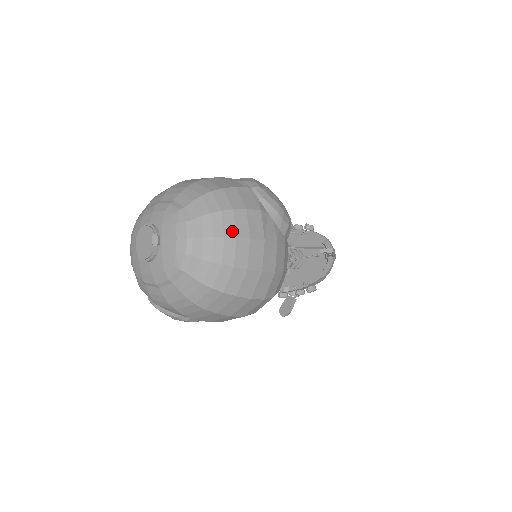
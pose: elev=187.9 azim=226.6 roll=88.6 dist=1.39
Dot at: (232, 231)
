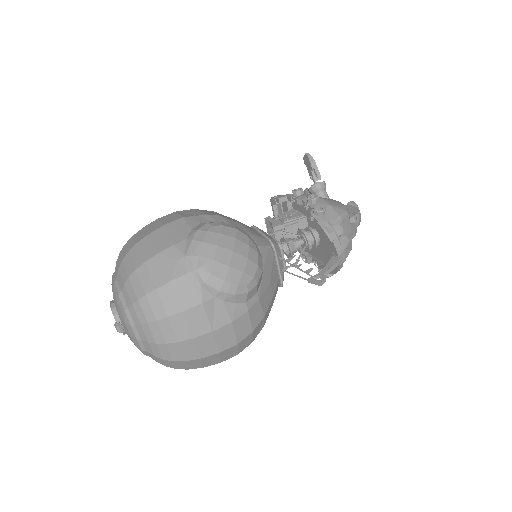
Dot at: (172, 337)
